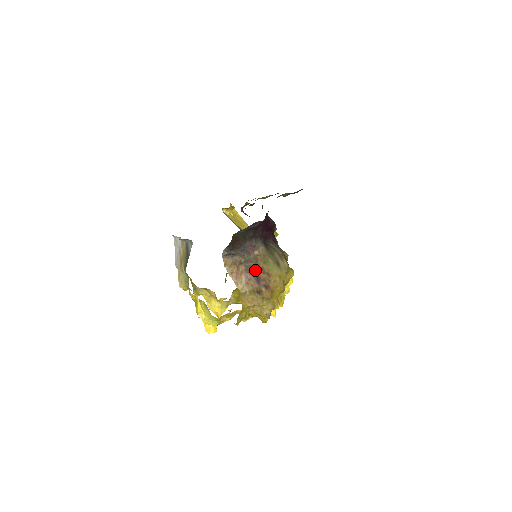
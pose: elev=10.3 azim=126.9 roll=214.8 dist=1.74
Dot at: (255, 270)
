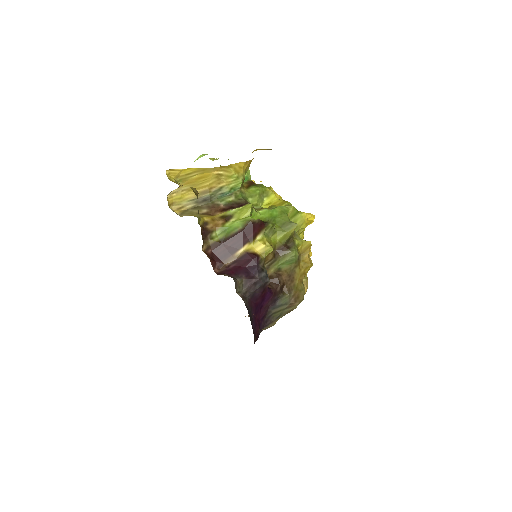
Dot at: occluded
